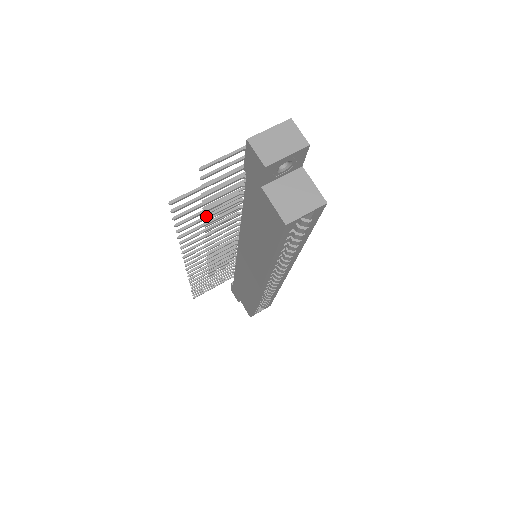
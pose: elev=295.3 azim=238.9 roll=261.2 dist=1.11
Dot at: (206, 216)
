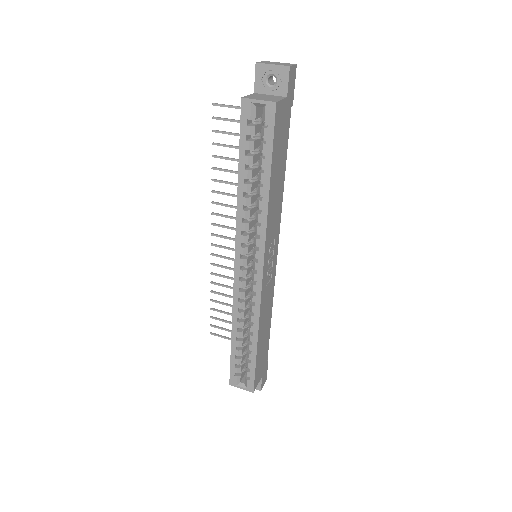
Dot at: (235, 159)
